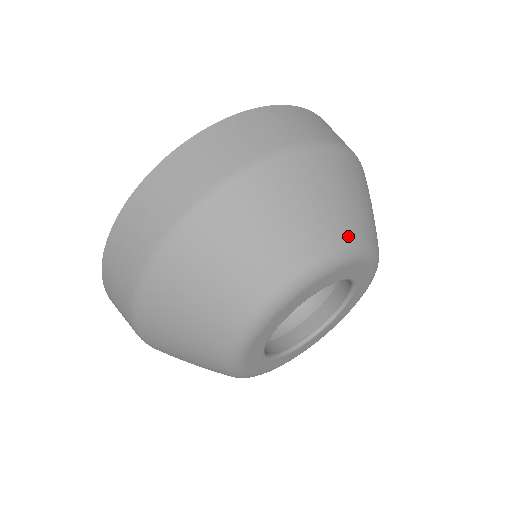
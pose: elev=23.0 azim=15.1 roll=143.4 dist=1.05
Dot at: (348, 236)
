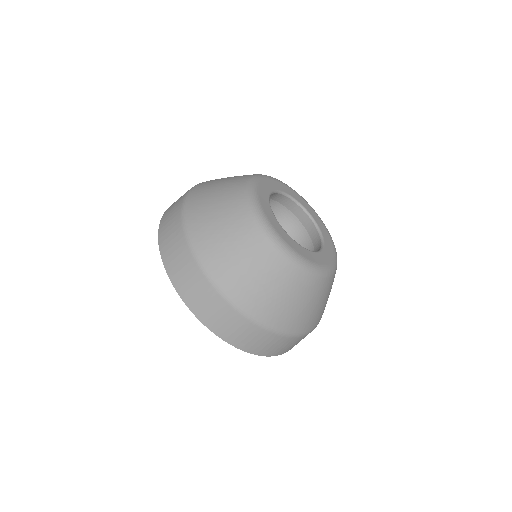
Dot at: occluded
